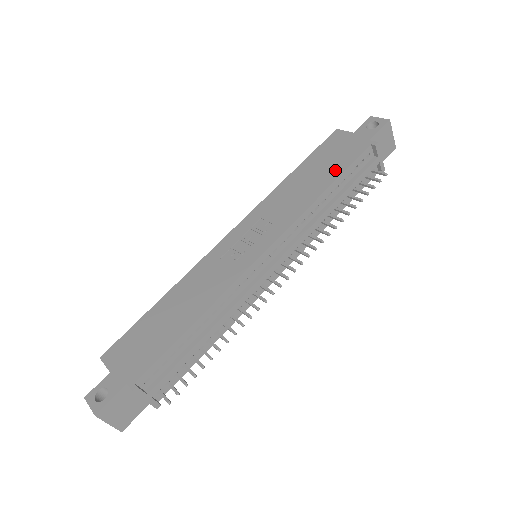
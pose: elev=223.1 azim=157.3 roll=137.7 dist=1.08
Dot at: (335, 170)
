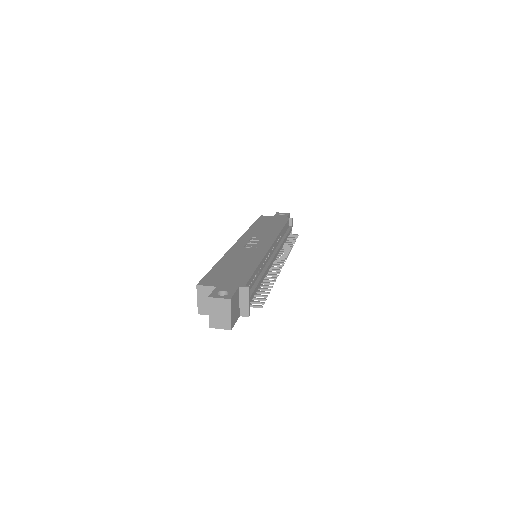
Dot at: (279, 224)
